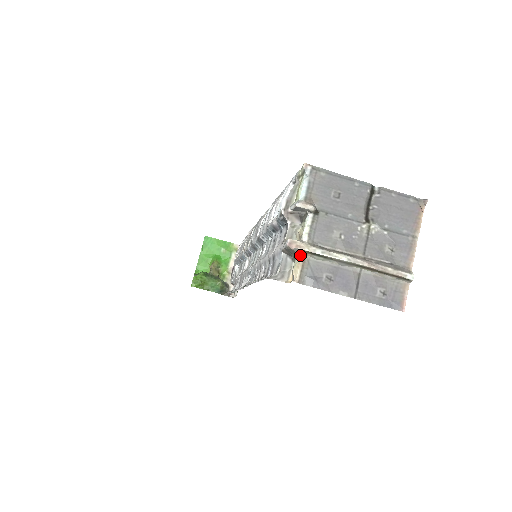
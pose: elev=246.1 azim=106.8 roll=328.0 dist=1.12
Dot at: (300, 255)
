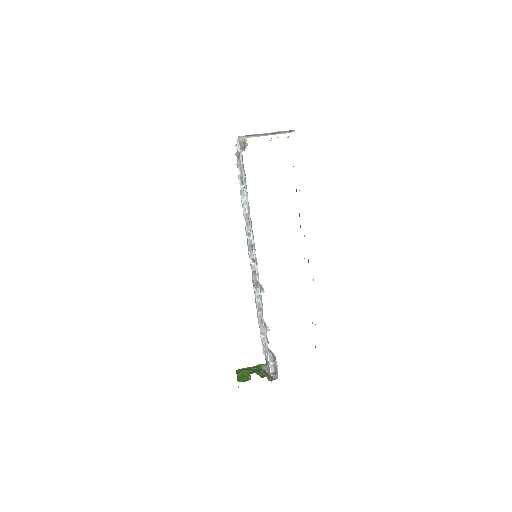
Dot at: occluded
